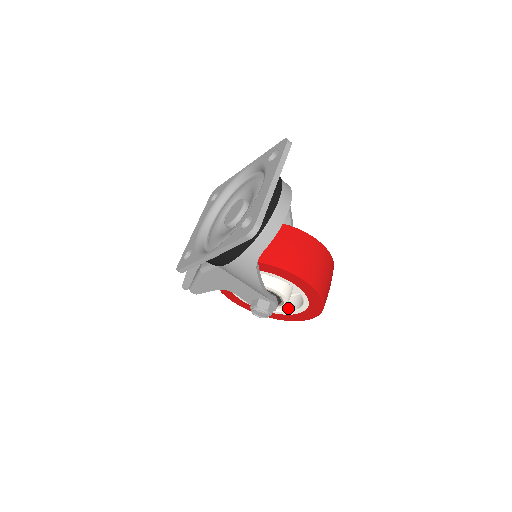
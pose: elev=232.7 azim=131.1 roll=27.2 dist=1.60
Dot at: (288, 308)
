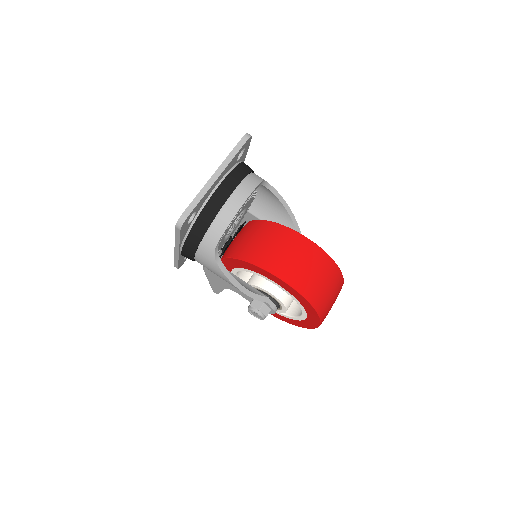
Dot at: (298, 313)
